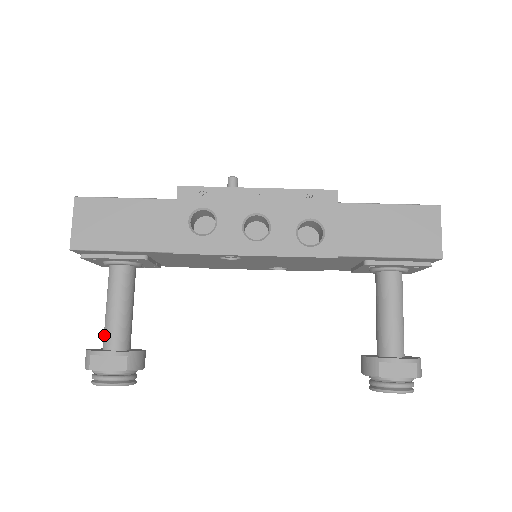
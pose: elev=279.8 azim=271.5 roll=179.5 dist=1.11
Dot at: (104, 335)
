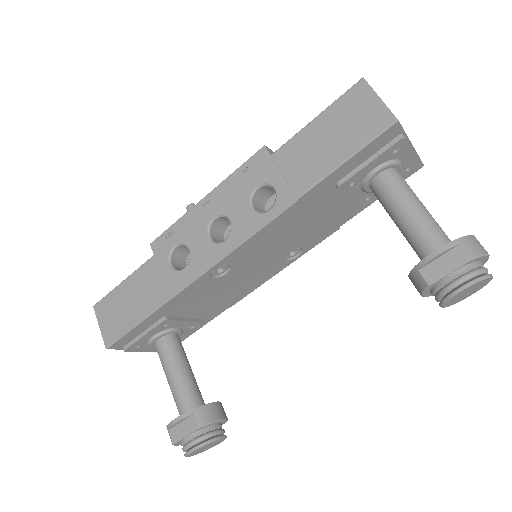
Dot at: occluded
